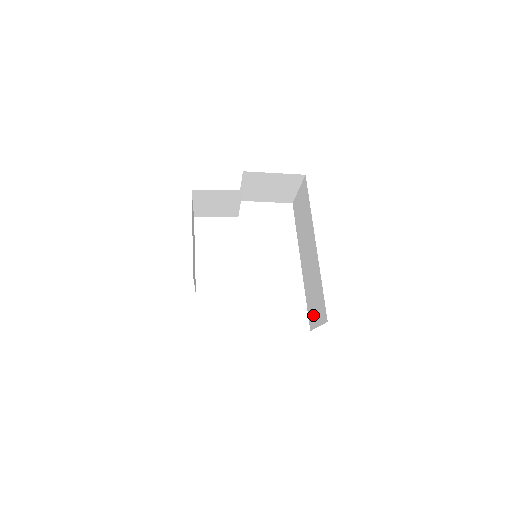
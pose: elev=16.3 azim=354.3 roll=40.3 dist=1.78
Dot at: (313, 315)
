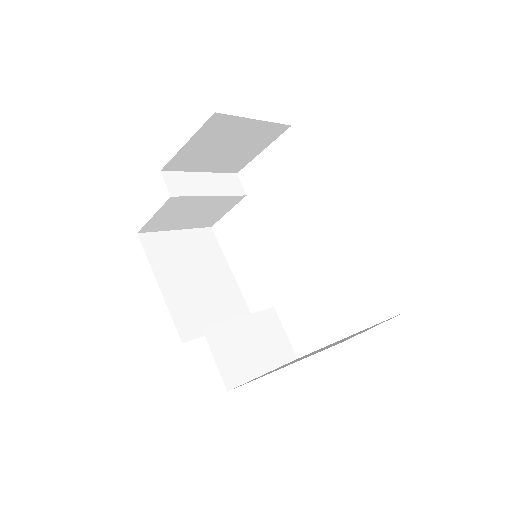
Dot at: occluded
